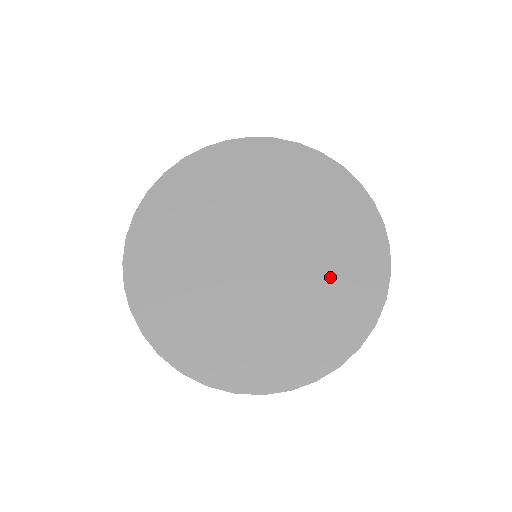
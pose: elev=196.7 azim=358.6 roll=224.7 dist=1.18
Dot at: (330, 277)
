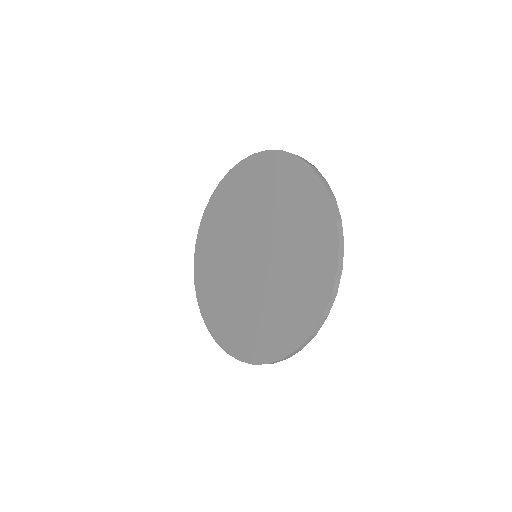
Dot at: (295, 273)
